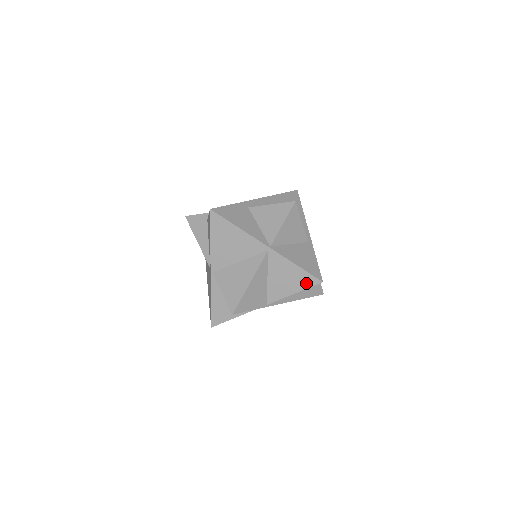
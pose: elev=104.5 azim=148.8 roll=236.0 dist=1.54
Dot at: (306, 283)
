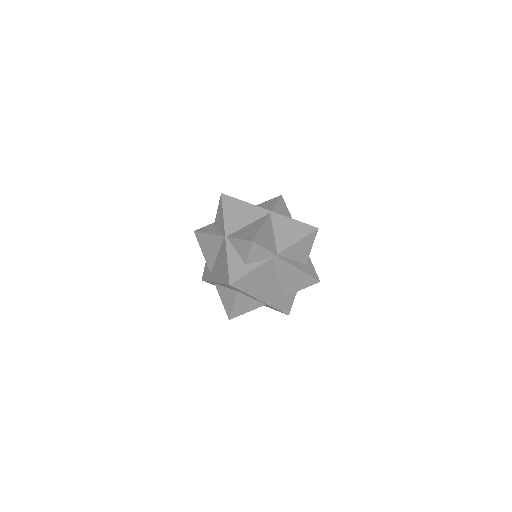
Dot at: (306, 231)
